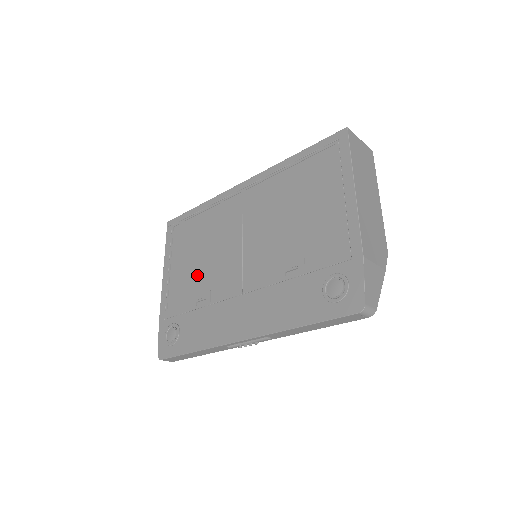
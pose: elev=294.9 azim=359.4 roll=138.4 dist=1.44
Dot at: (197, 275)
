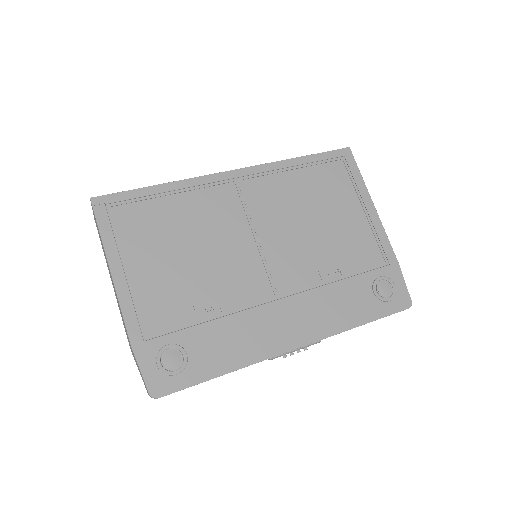
Dot at: (192, 278)
